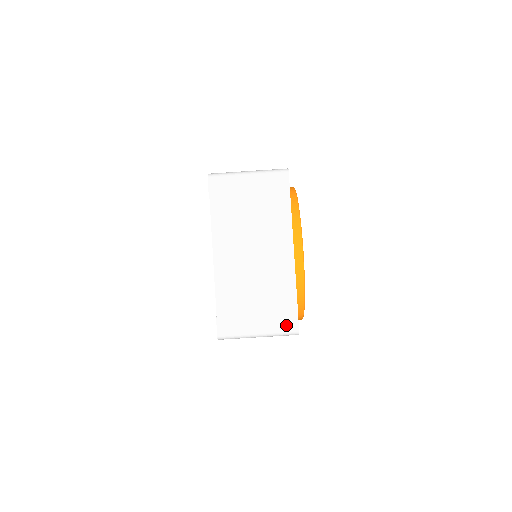
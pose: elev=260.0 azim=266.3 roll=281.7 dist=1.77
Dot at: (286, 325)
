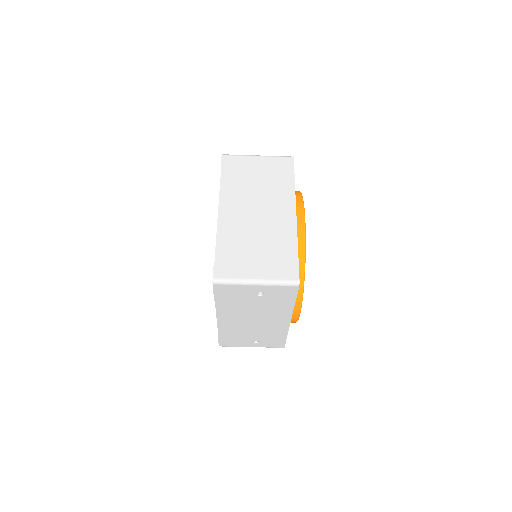
Dot at: (286, 274)
